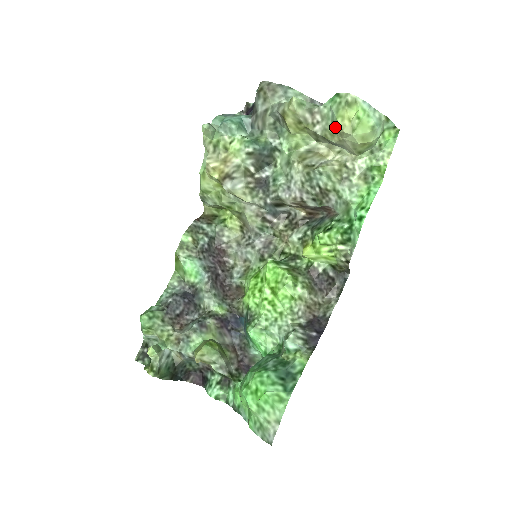
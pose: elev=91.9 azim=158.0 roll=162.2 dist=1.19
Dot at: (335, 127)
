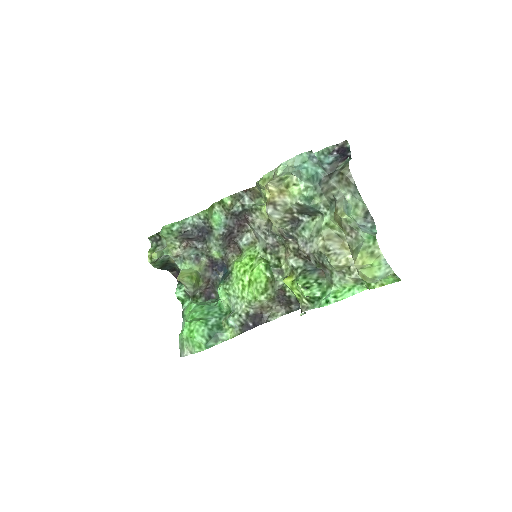
Dot at: (355, 253)
